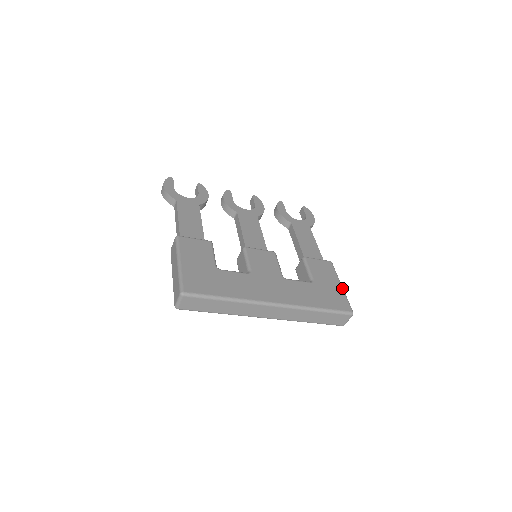
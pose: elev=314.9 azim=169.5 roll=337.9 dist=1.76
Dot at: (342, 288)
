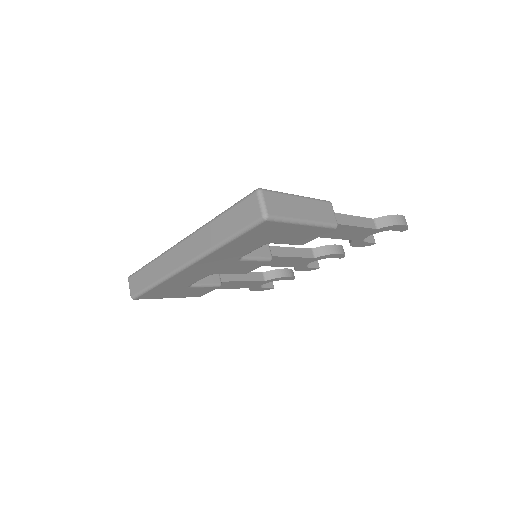
Dot at: occluded
